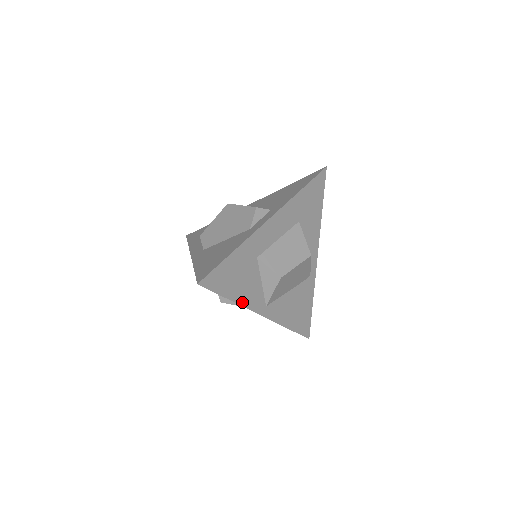
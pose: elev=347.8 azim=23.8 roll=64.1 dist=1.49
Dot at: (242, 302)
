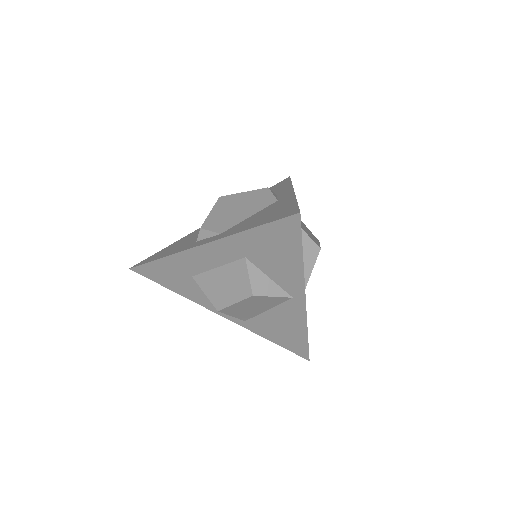
Dot at: (303, 269)
